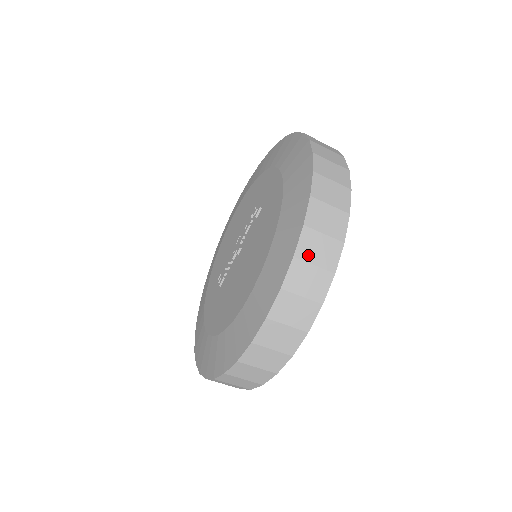
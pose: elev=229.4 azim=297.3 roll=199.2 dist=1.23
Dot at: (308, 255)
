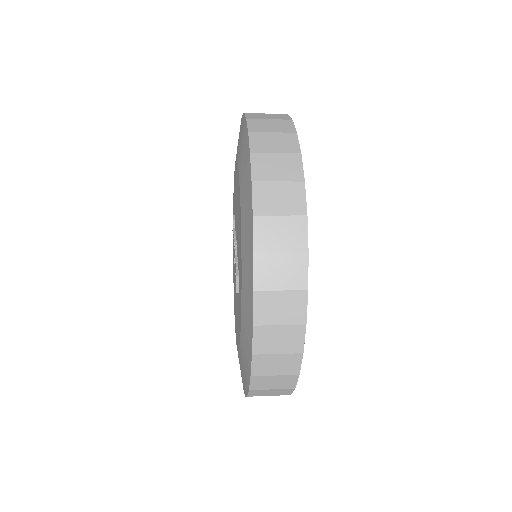
Dot at: occluded
